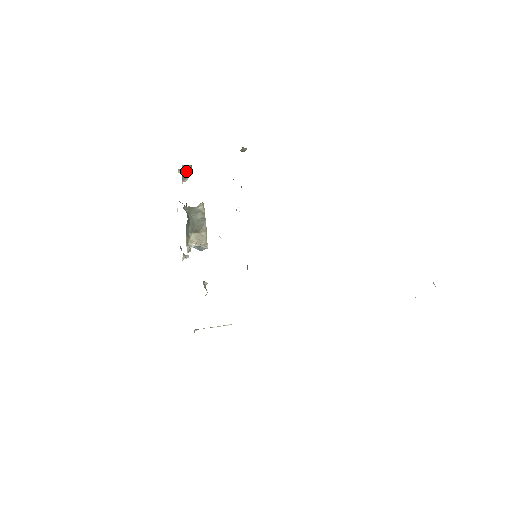
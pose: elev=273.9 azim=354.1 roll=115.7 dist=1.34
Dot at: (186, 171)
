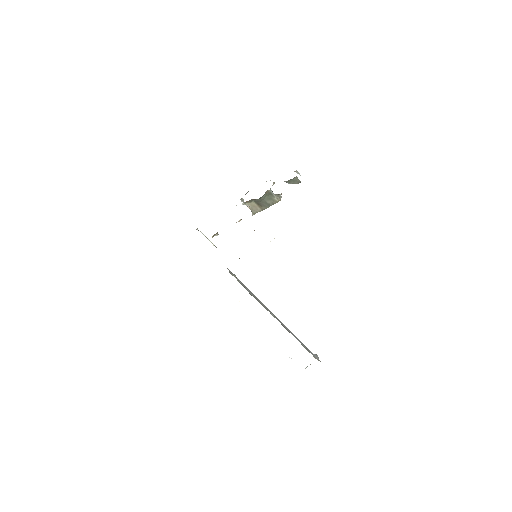
Dot at: (294, 181)
